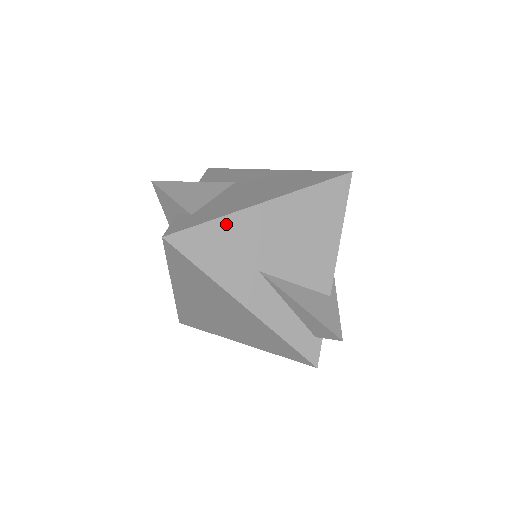
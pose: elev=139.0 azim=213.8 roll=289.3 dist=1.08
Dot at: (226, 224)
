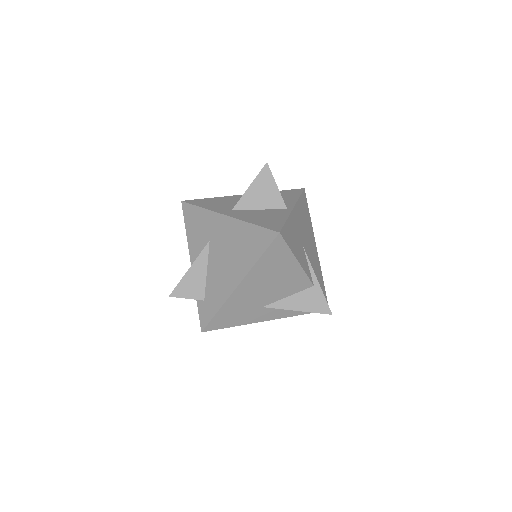
Dot at: (227, 307)
